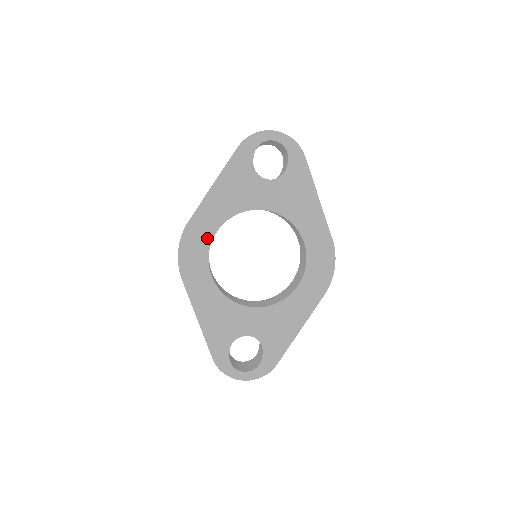
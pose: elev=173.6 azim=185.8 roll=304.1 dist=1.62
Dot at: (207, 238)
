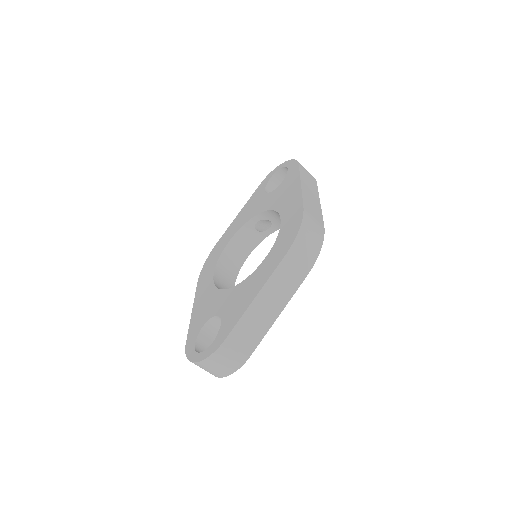
Dot at: (222, 248)
